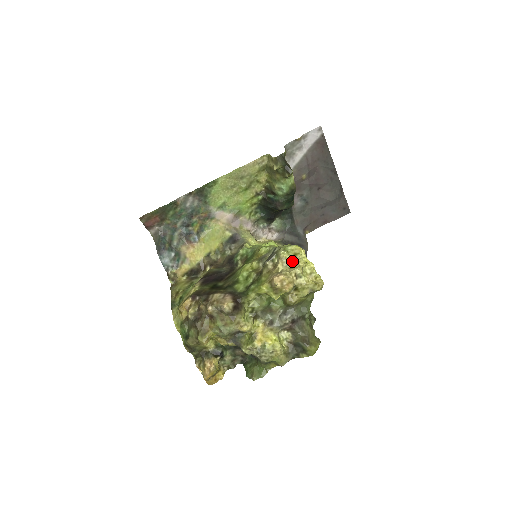
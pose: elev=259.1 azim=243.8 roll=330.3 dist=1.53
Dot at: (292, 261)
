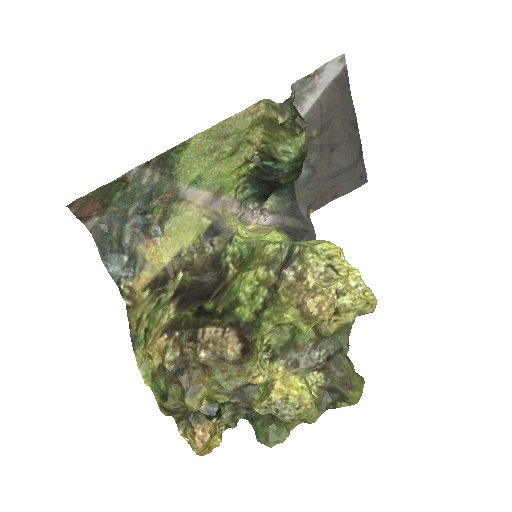
Dot at: (327, 269)
